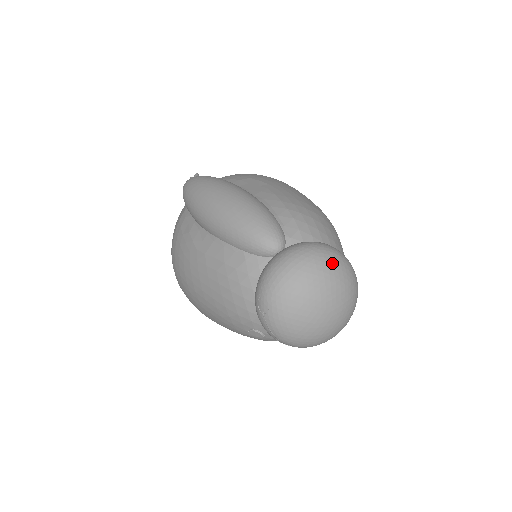
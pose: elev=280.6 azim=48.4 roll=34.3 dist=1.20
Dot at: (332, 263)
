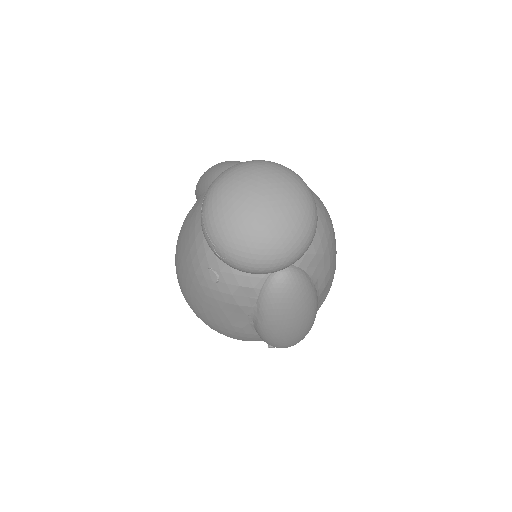
Dot at: (279, 169)
